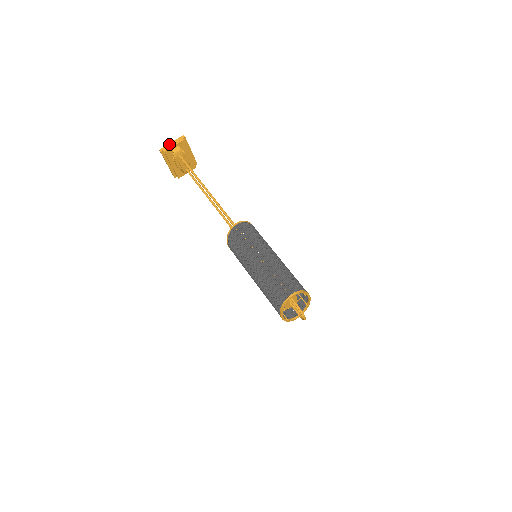
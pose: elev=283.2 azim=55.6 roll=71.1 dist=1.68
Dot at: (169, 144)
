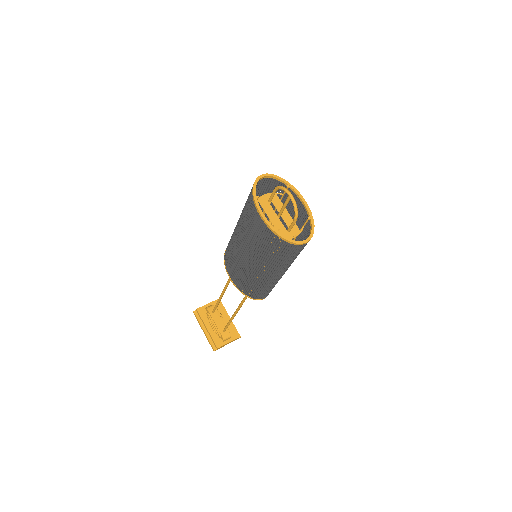
Dot at: occluded
